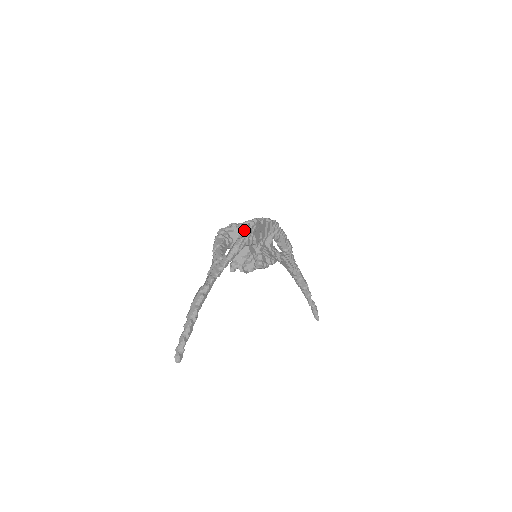
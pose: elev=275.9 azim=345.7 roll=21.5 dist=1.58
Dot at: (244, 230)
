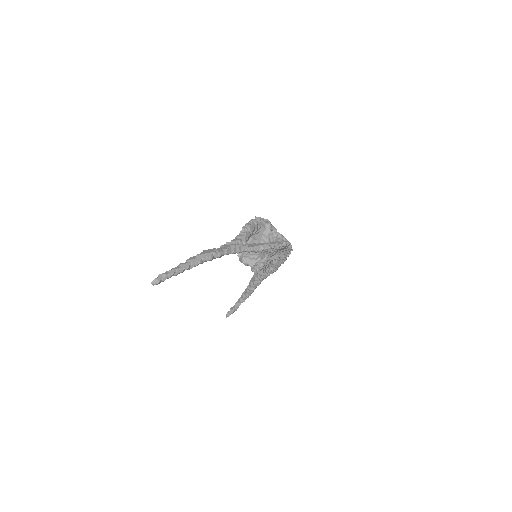
Dot at: occluded
